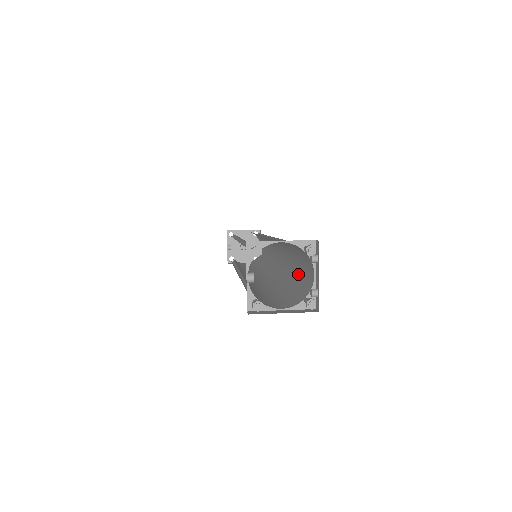
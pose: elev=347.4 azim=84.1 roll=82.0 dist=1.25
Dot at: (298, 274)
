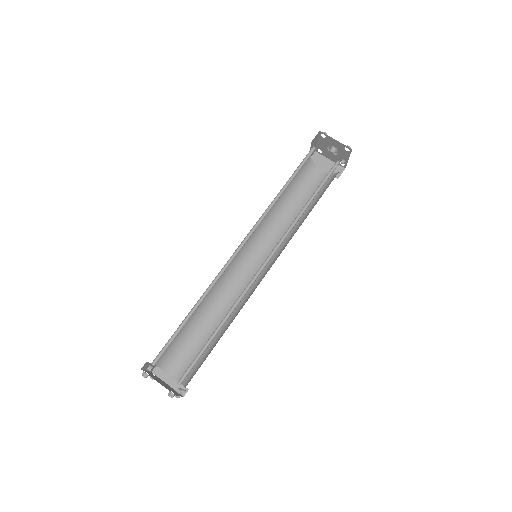
Dot at: (212, 349)
